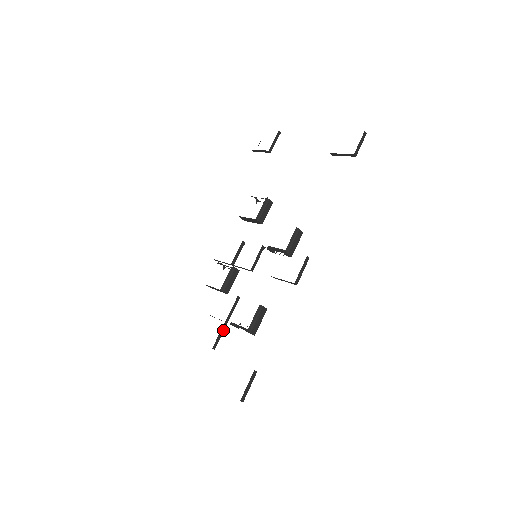
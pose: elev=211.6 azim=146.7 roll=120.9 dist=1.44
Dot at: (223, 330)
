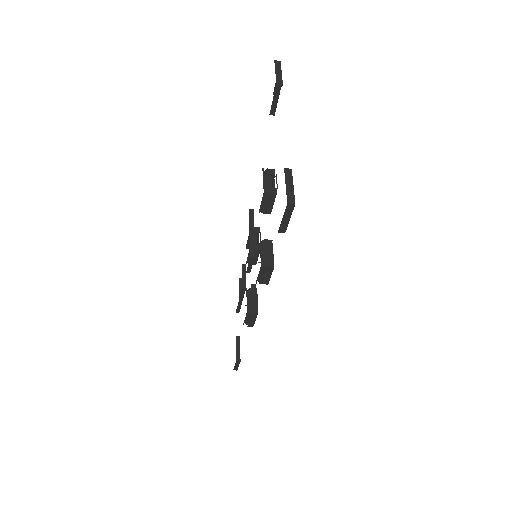
Dot at: (241, 304)
